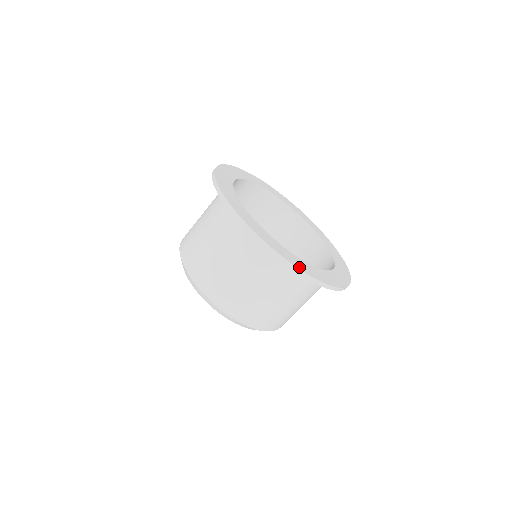
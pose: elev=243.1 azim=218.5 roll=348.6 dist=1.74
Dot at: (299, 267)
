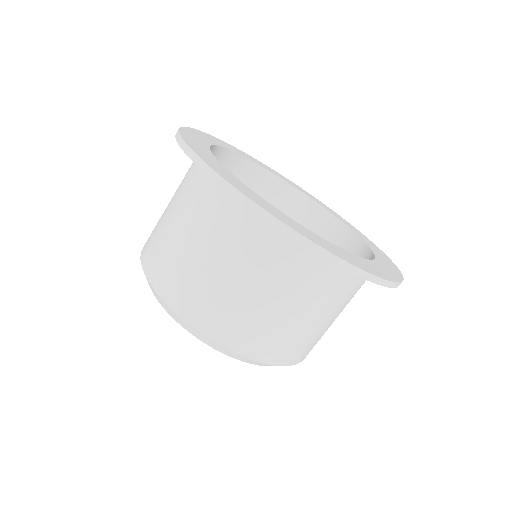
Dot at: (396, 279)
